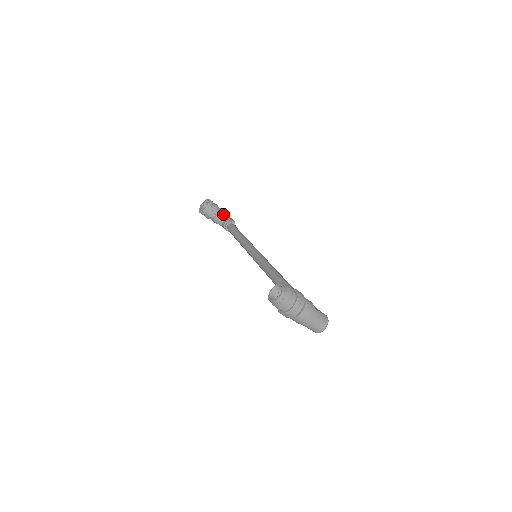
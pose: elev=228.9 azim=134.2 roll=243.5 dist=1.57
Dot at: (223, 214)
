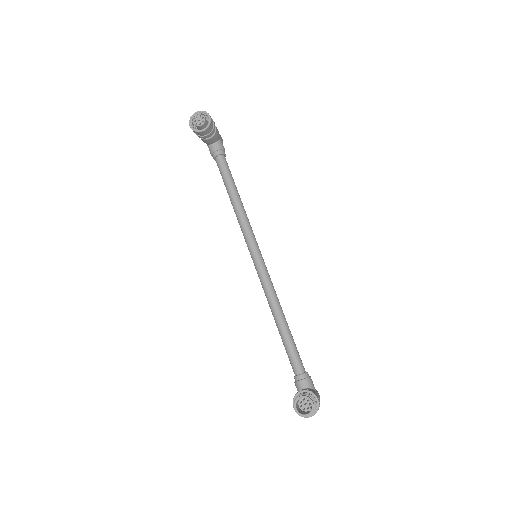
Dot at: (217, 136)
